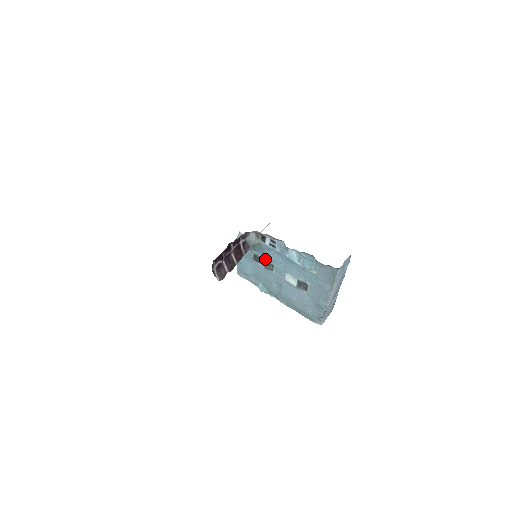
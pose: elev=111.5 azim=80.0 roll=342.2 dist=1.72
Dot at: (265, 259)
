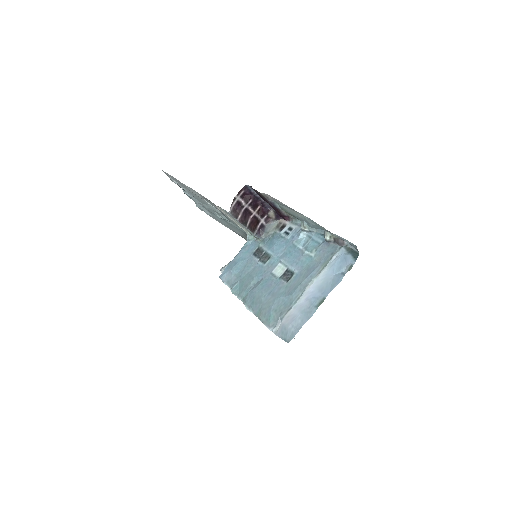
Dot at: (267, 250)
